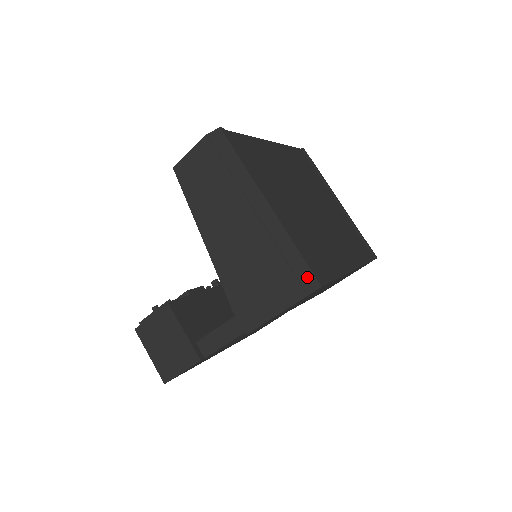
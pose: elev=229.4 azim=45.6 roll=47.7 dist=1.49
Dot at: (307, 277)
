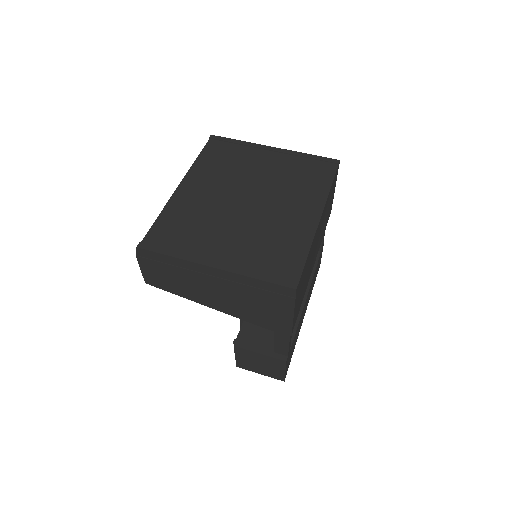
Dot at: (282, 290)
